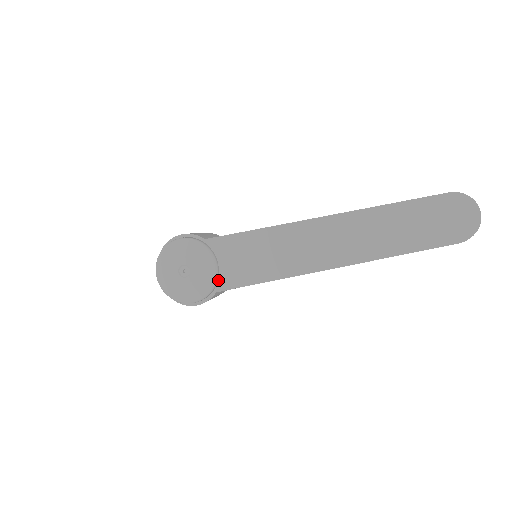
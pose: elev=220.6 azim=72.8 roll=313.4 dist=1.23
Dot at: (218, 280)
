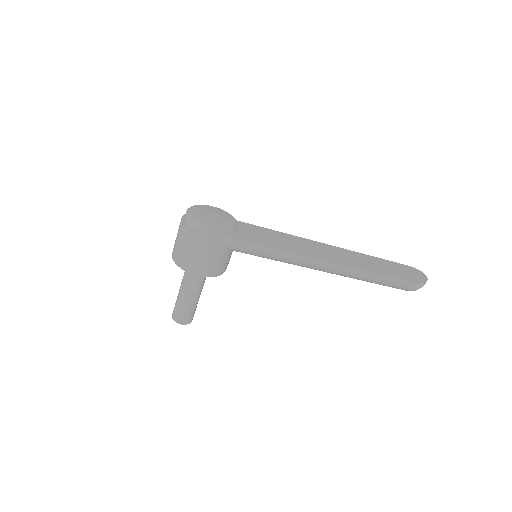
Dot at: (231, 233)
